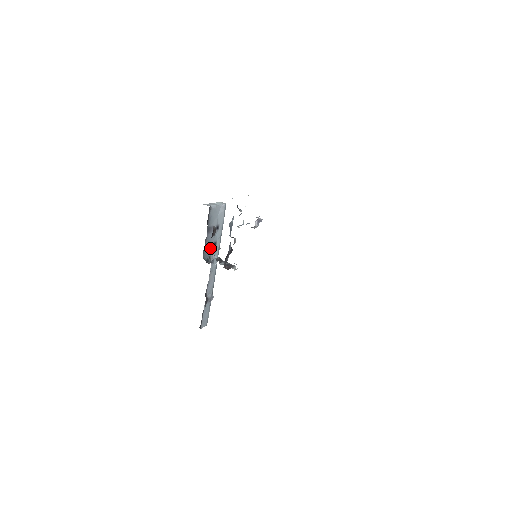
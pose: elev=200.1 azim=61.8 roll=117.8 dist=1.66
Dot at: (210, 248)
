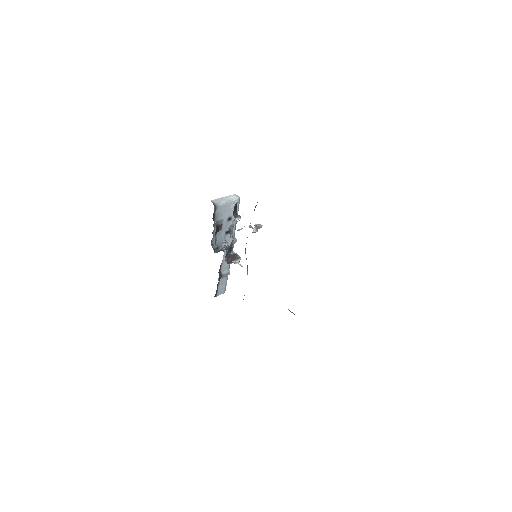
Dot at: (215, 241)
